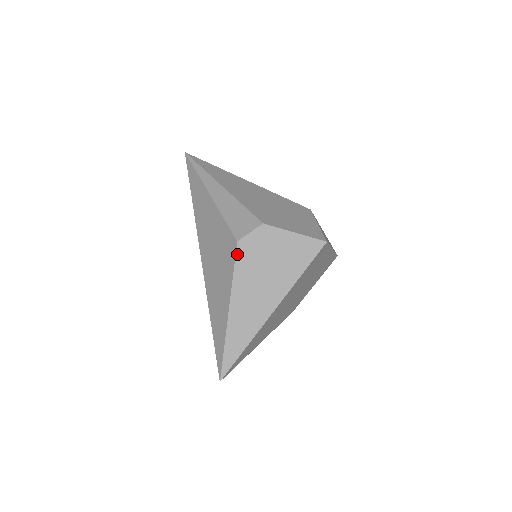
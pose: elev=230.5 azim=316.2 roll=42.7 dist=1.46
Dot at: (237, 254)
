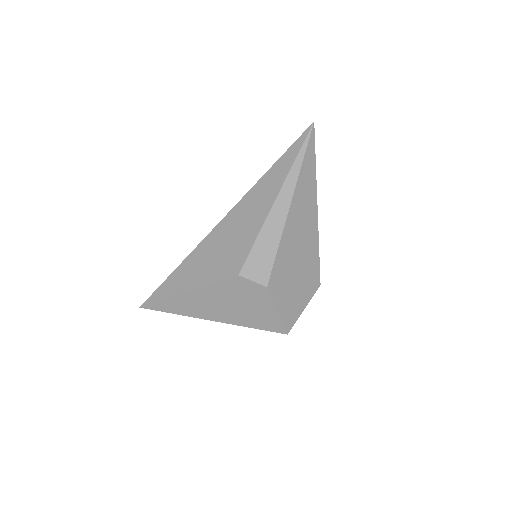
Dot at: (229, 279)
